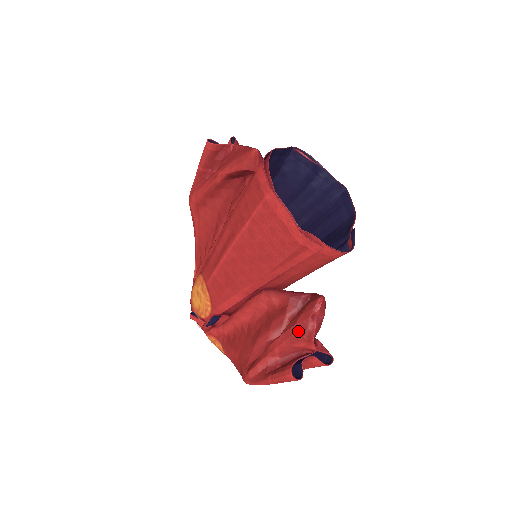
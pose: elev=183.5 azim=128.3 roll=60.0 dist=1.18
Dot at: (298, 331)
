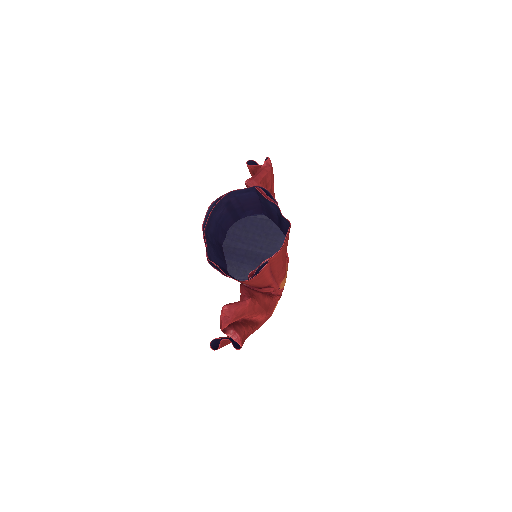
Dot at: occluded
